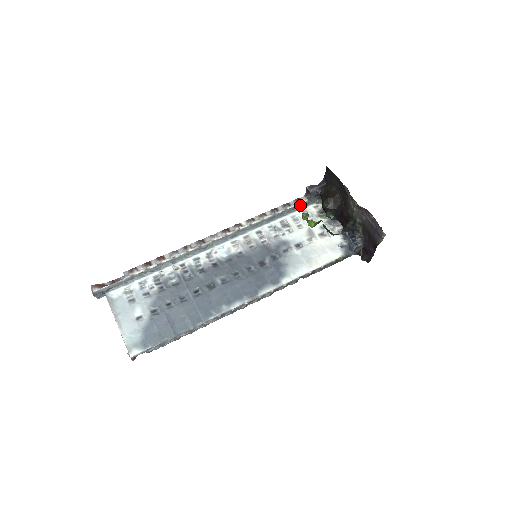
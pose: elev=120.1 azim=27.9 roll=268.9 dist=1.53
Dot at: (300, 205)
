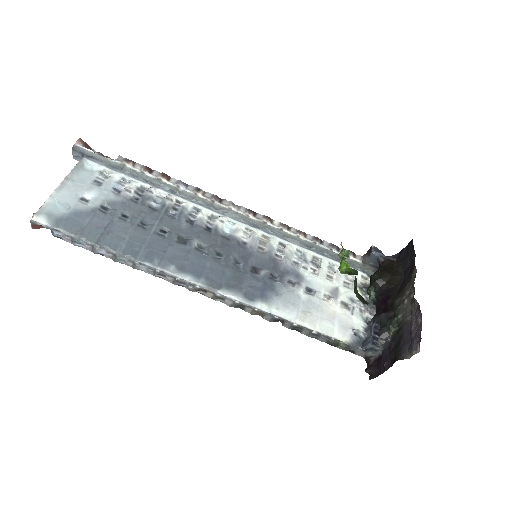
Dot at: (349, 261)
